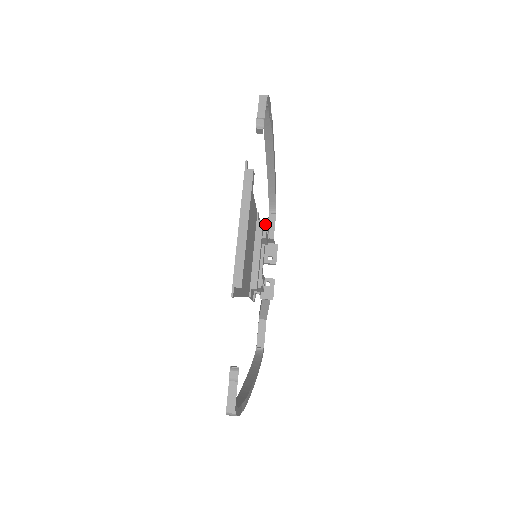
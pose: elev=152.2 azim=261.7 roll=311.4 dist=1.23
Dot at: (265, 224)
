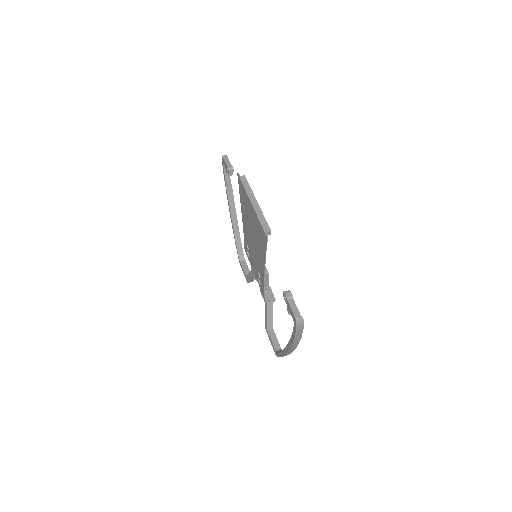
Dot at: occluded
